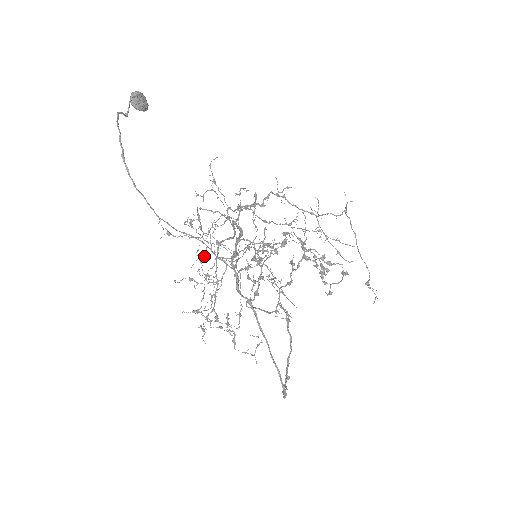
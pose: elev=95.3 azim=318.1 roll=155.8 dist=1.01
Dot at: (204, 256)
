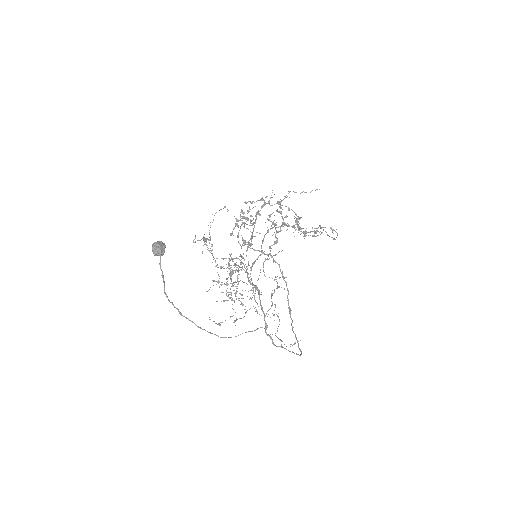
Dot at: (207, 238)
